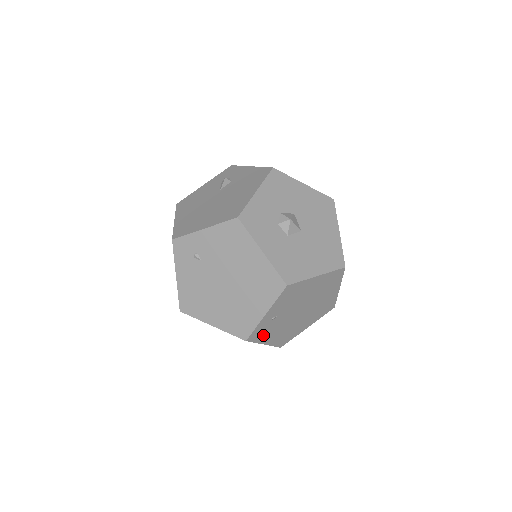
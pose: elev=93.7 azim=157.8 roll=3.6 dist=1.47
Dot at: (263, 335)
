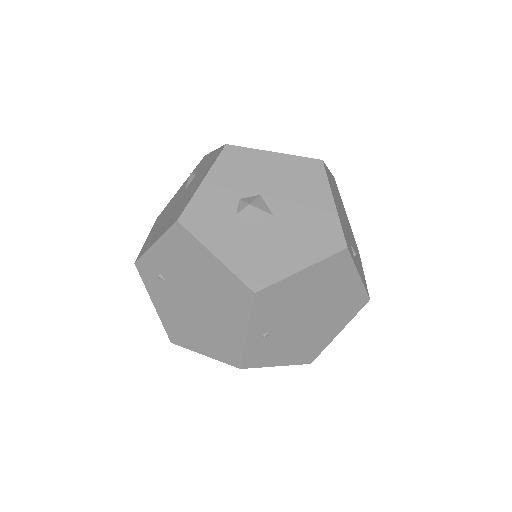
Dot at: (266, 356)
